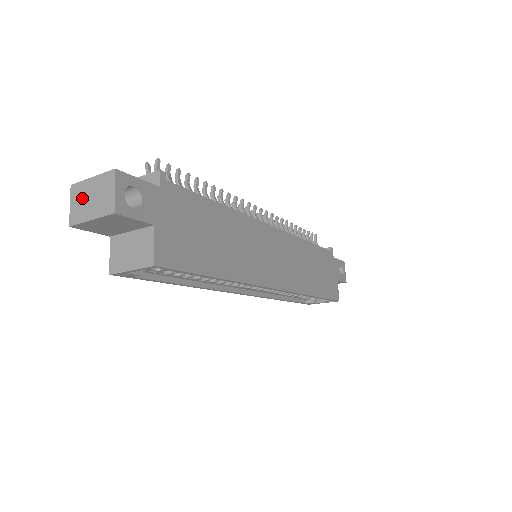
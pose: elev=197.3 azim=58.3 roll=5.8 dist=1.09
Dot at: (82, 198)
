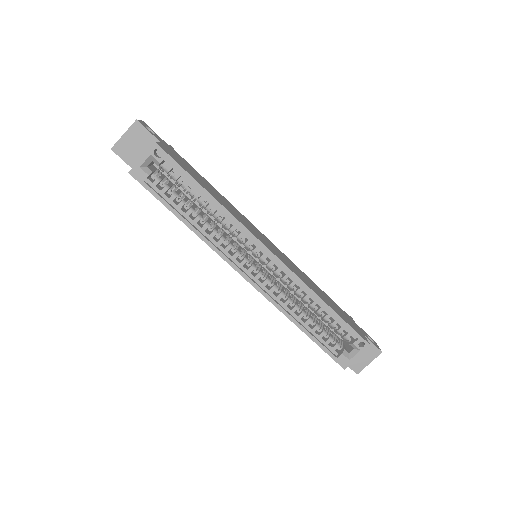
Dot at: occluded
